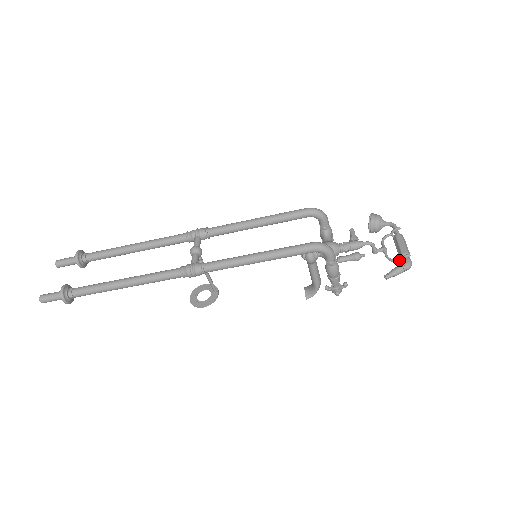
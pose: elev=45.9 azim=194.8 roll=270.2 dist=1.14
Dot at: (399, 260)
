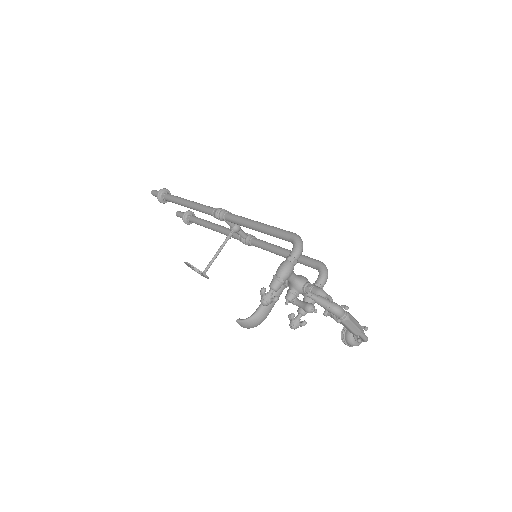
Dot at: occluded
